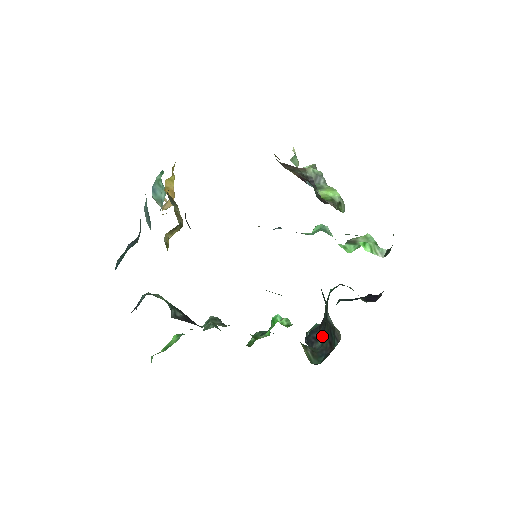
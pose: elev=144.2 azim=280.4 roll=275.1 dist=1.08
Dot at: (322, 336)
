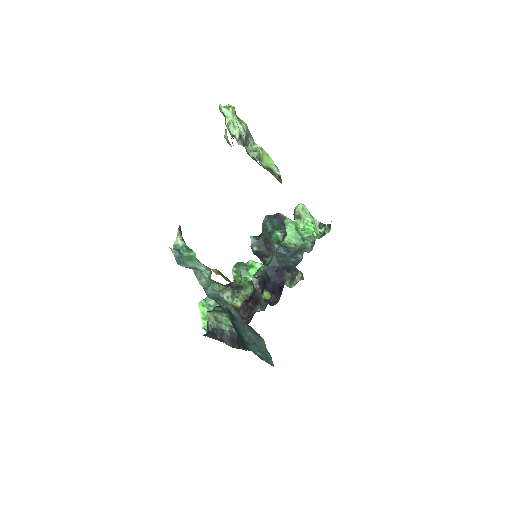
Dot at: occluded
